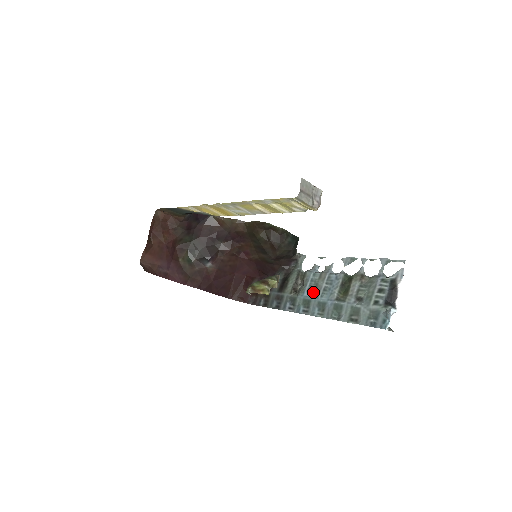
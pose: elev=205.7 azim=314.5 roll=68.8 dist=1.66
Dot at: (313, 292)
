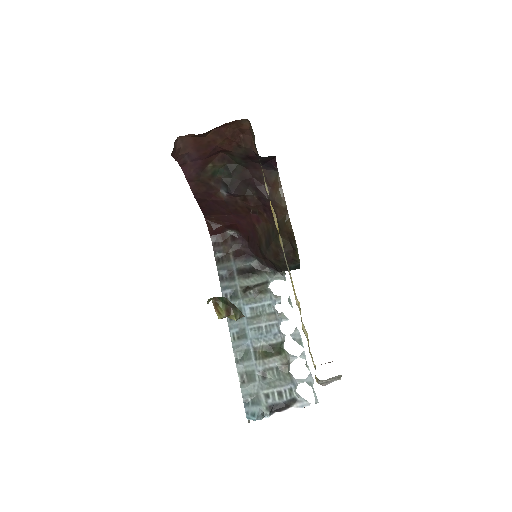
Dot at: (252, 316)
